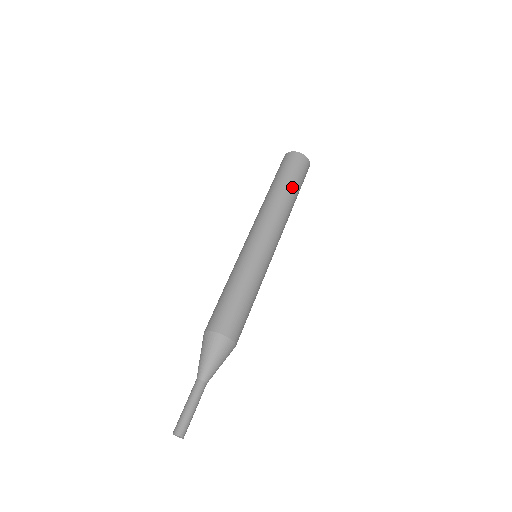
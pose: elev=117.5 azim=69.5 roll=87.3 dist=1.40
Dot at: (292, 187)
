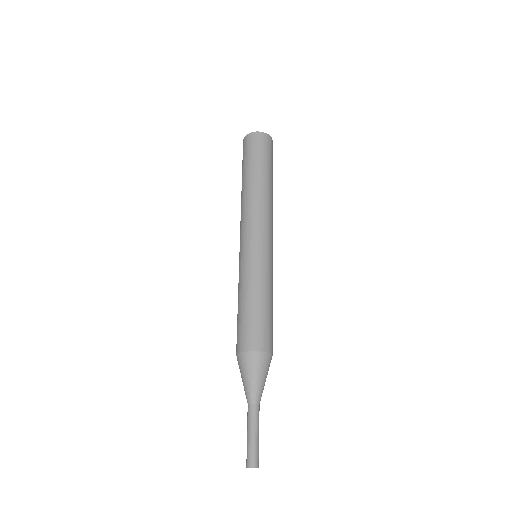
Dot at: (266, 172)
